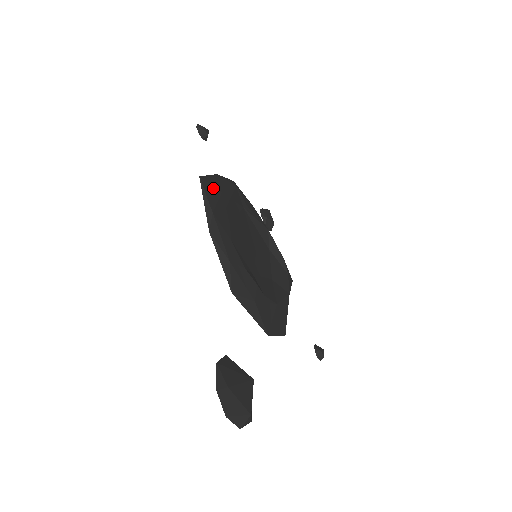
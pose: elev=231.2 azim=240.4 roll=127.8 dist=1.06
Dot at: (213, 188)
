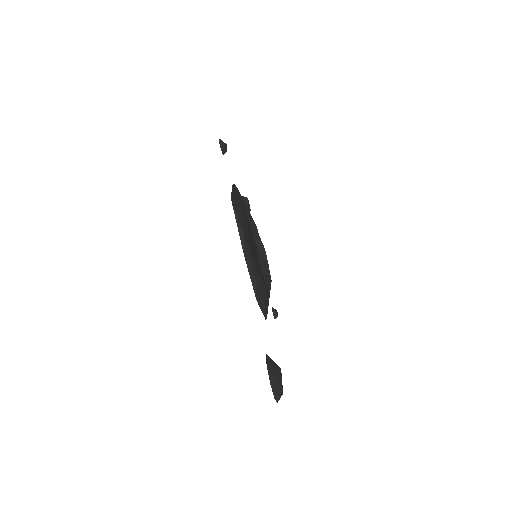
Dot at: (238, 208)
